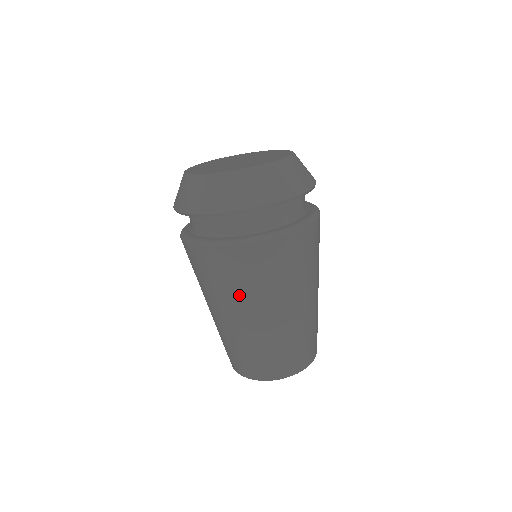
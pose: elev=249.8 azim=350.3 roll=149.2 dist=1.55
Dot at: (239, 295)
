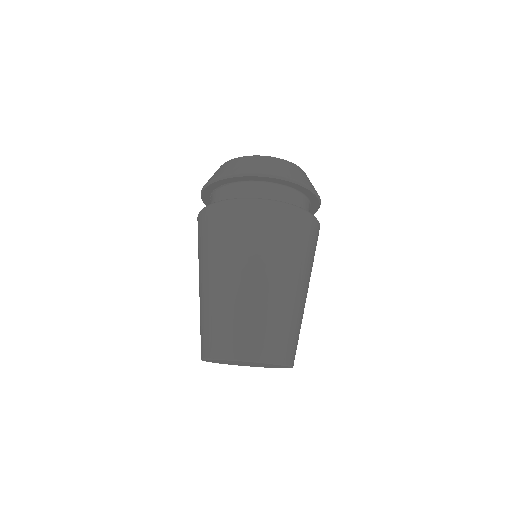
Dot at: (230, 250)
